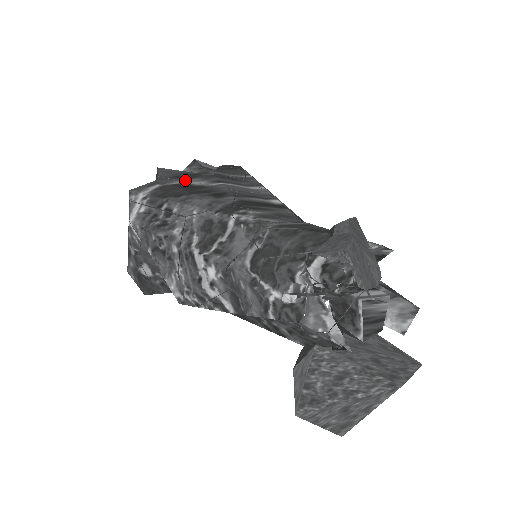
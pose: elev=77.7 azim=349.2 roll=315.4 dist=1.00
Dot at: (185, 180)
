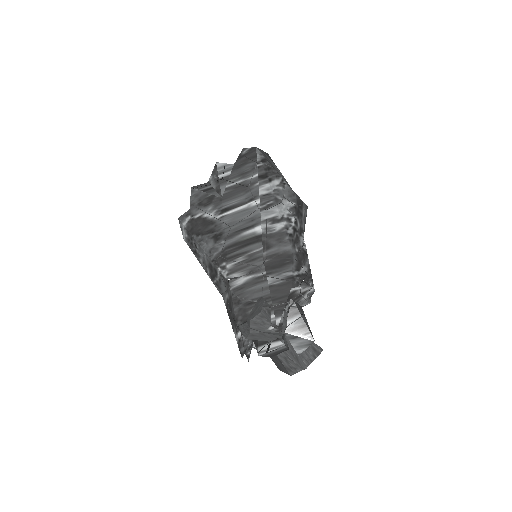
Dot at: (204, 210)
